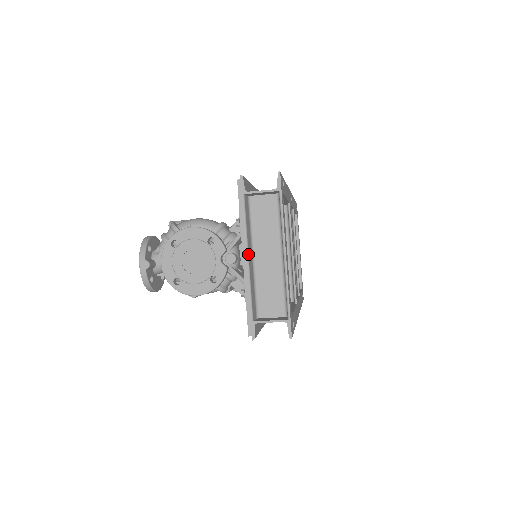
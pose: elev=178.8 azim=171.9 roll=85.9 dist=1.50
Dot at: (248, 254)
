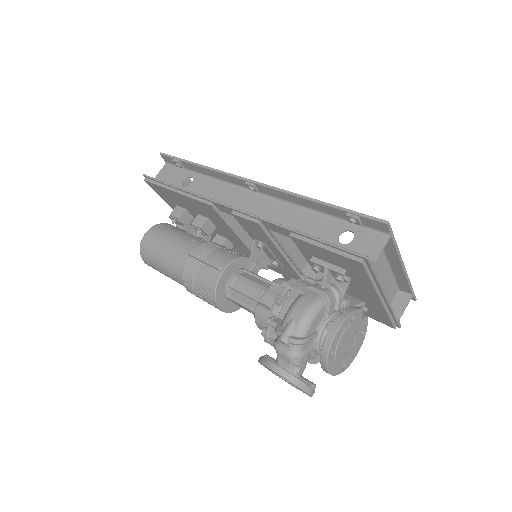
Dot at: (385, 295)
